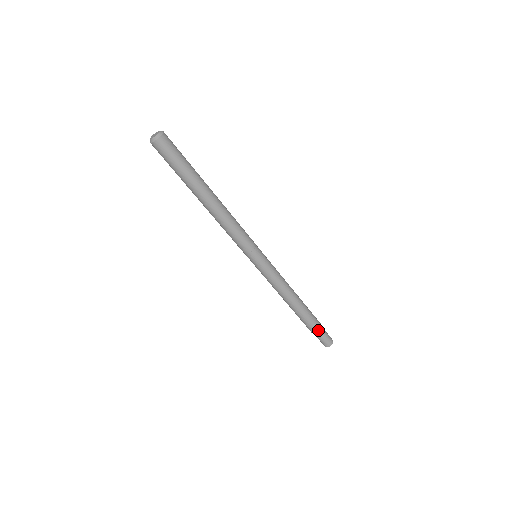
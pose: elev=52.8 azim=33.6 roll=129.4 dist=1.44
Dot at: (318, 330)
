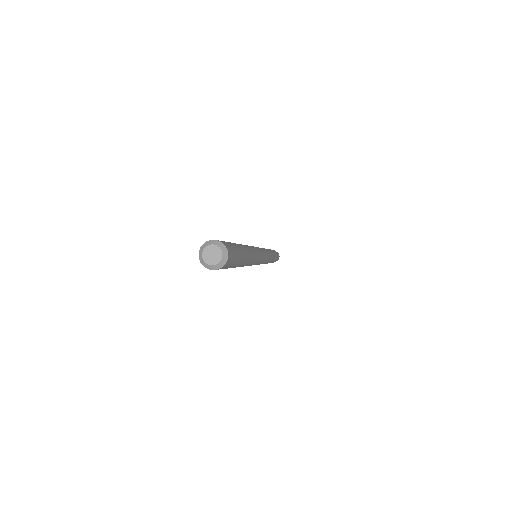
Dot at: occluded
